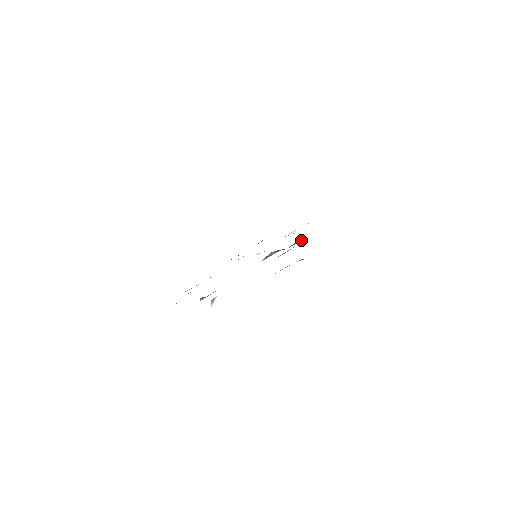
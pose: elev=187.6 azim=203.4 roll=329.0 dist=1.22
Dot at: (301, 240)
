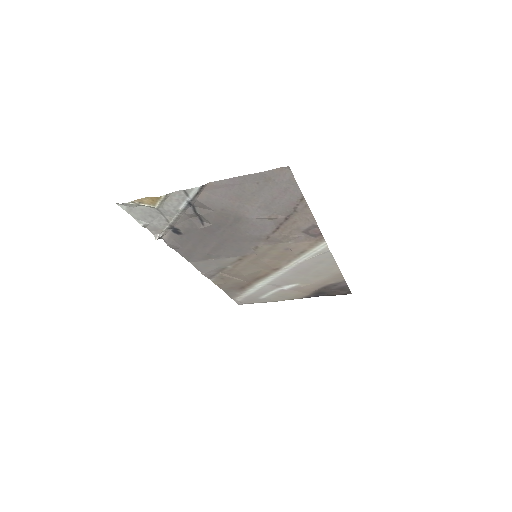
Dot at: (208, 210)
